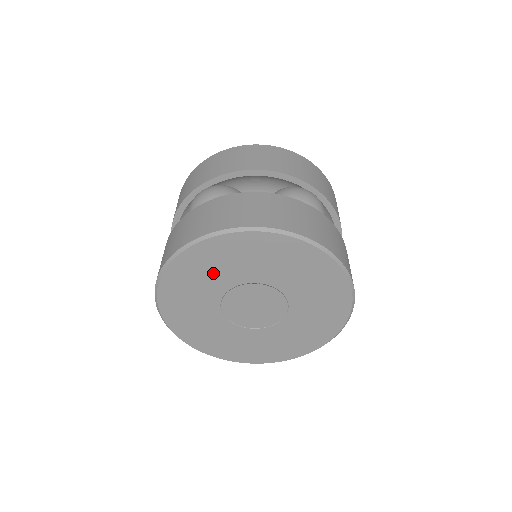
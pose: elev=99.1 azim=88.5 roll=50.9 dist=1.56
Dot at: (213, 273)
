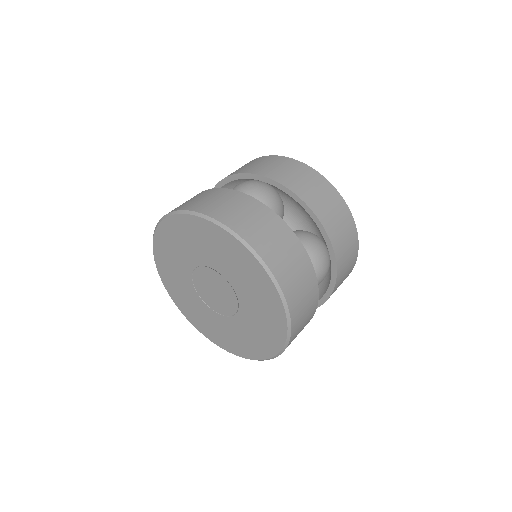
Dot at: (205, 247)
